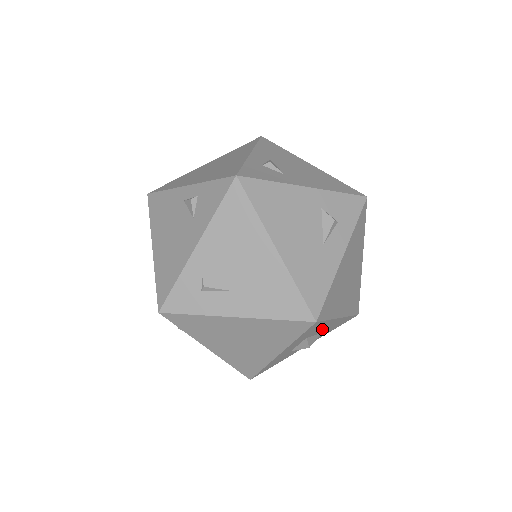
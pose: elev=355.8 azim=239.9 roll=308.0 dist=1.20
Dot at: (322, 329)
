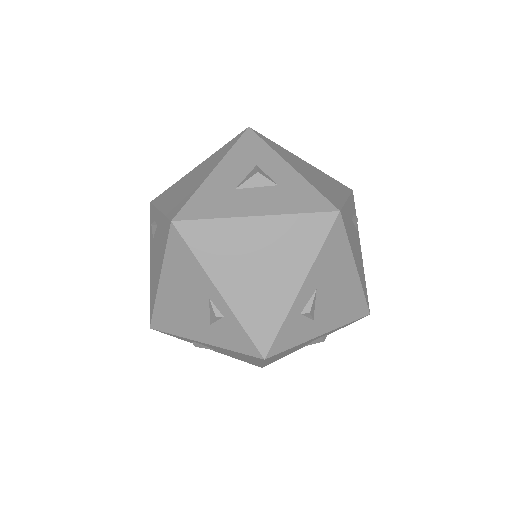
Dot at: occluded
